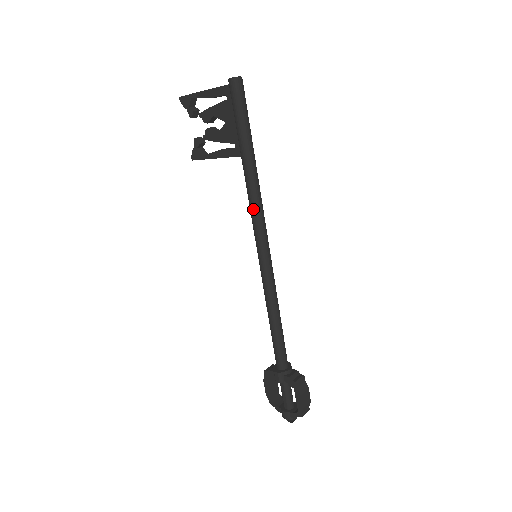
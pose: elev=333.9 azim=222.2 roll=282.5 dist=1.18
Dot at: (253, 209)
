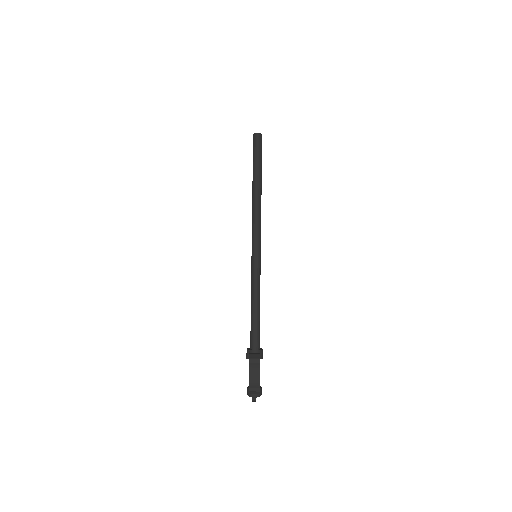
Dot at: (252, 218)
